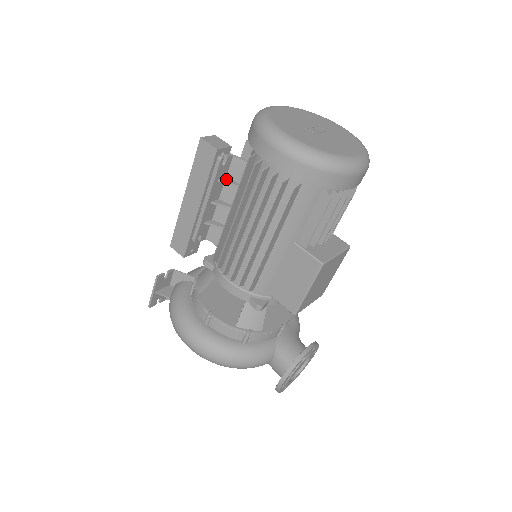
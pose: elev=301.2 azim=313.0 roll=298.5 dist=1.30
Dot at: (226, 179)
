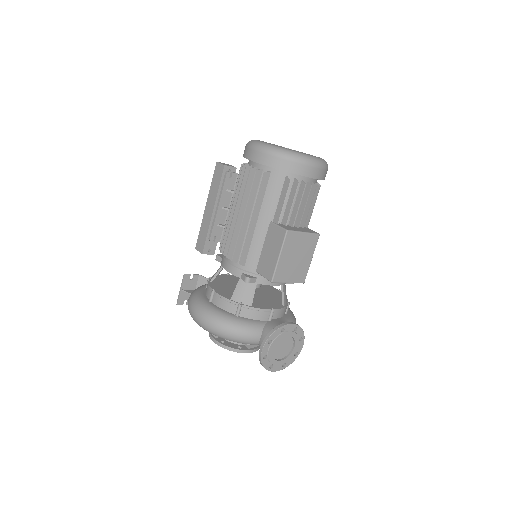
Dot at: (232, 190)
